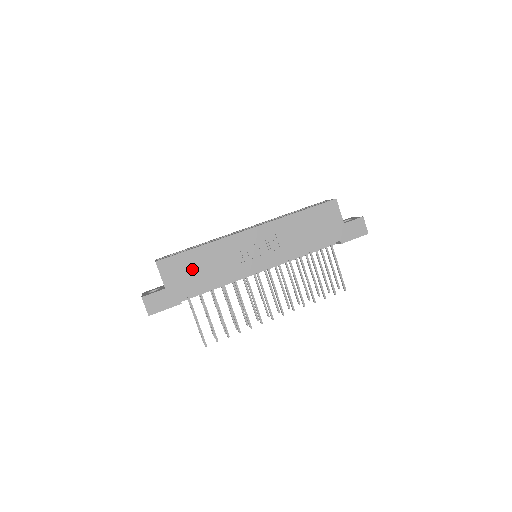
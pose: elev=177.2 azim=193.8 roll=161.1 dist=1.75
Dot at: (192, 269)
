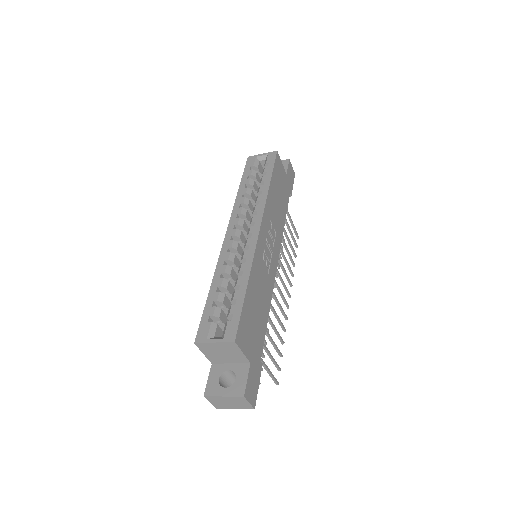
Dot at: (253, 317)
